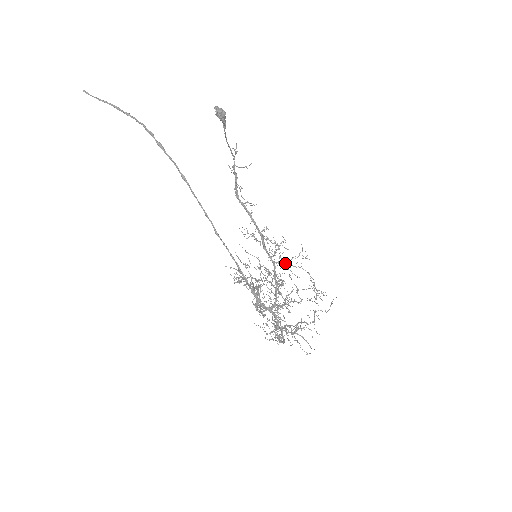
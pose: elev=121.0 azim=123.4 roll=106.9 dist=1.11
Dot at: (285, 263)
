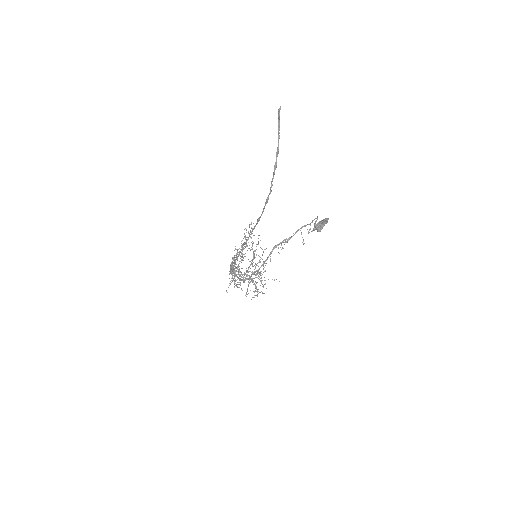
Dot at: (254, 283)
